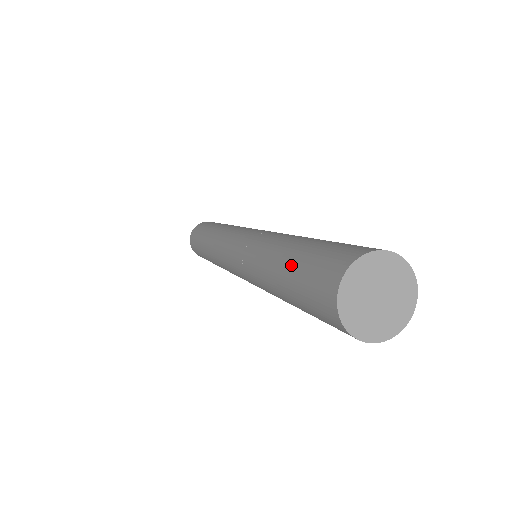
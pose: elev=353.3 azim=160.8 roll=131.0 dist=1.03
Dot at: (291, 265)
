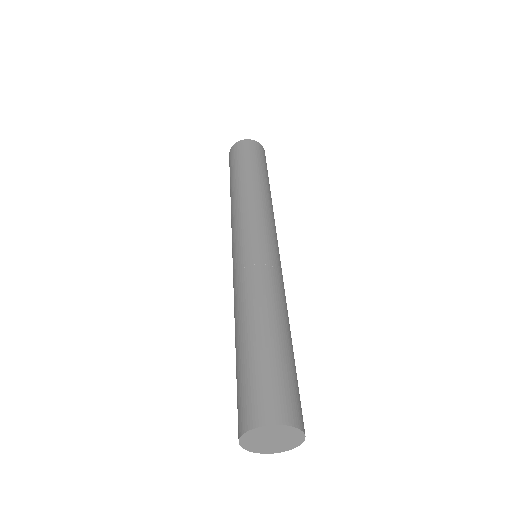
Dot at: (243, 357)
